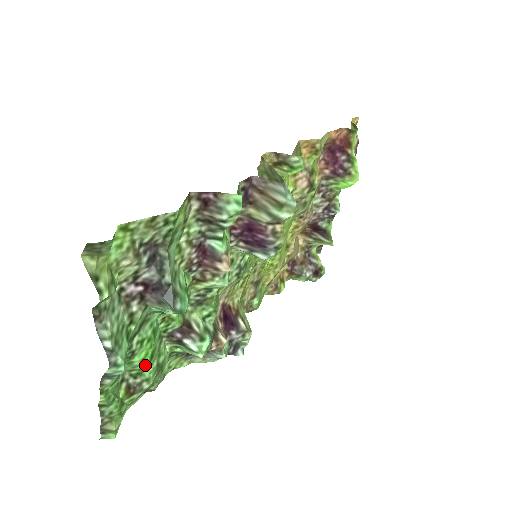
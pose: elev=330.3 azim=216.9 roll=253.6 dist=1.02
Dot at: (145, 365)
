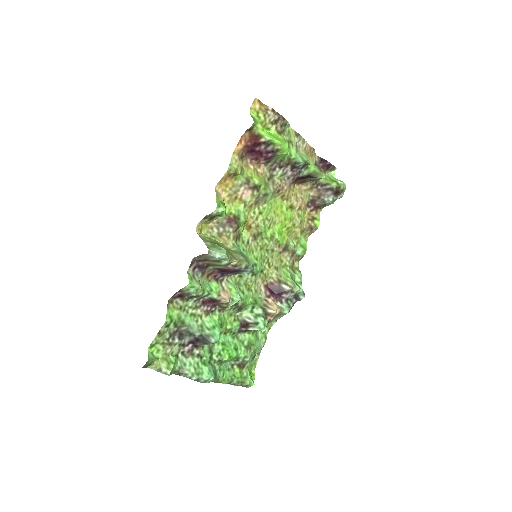
Dot at: (234, 357)
